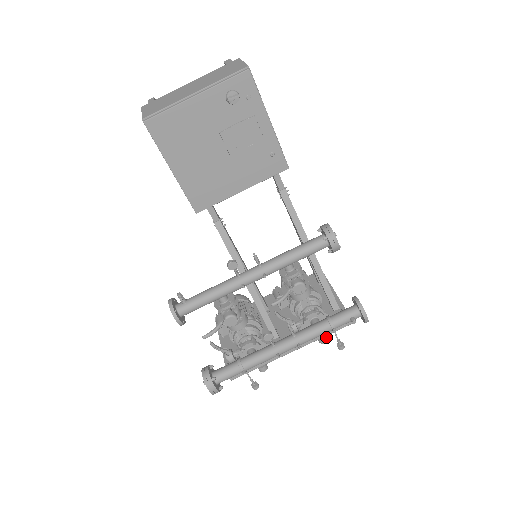
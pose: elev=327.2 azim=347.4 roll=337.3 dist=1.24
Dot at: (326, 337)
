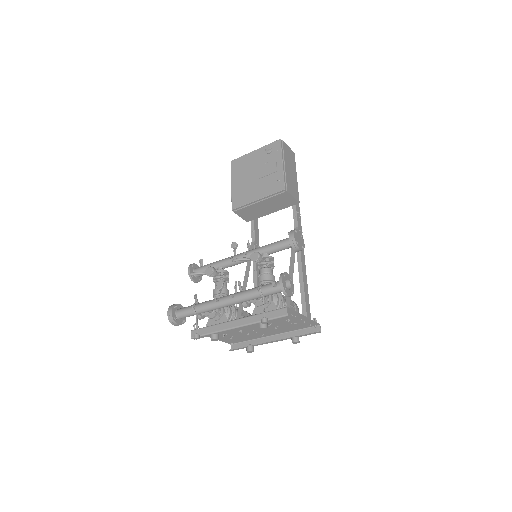
Dot at: occluded
